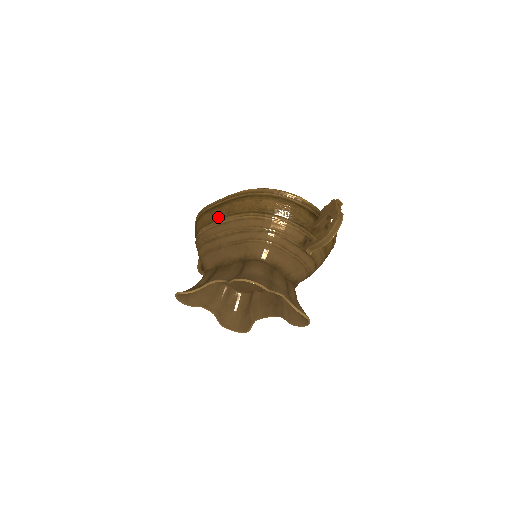
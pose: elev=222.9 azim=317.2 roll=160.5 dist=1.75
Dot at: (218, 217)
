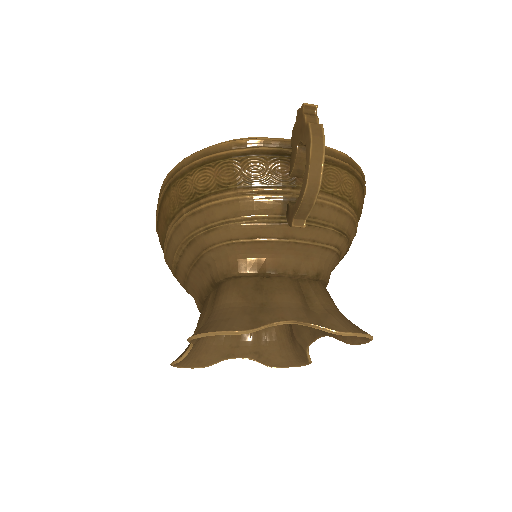
Dot at: (163, 234)
